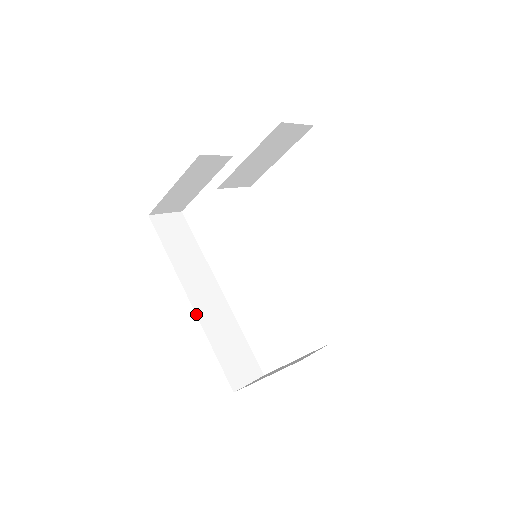
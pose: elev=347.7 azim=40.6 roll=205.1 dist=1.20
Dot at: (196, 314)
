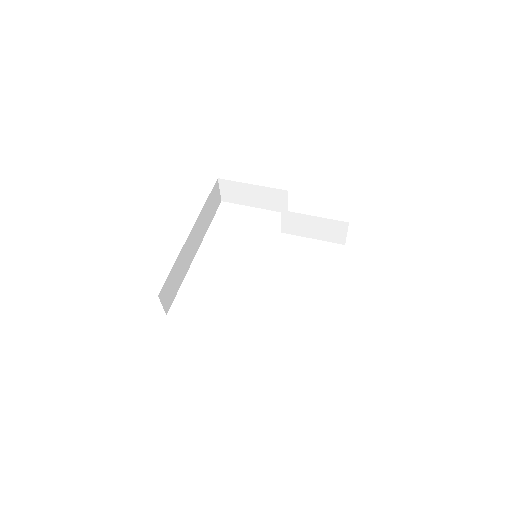
Dot at: (186, 240)
